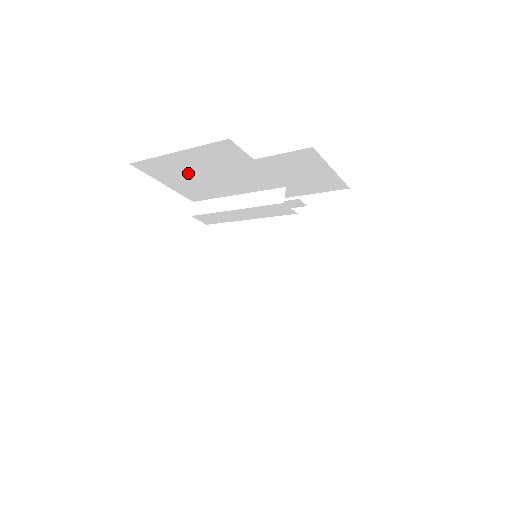
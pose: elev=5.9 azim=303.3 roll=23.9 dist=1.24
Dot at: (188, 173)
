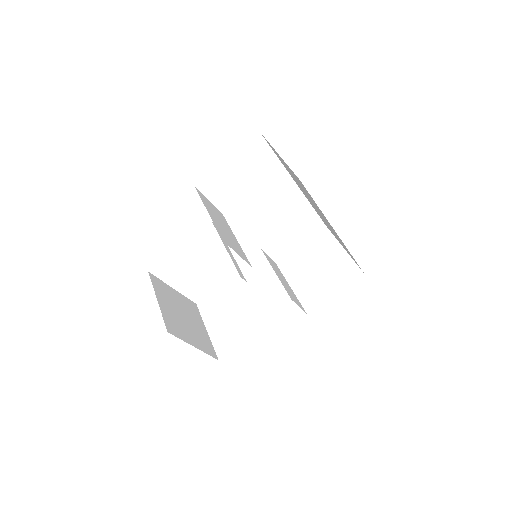
Dot at: occluded
